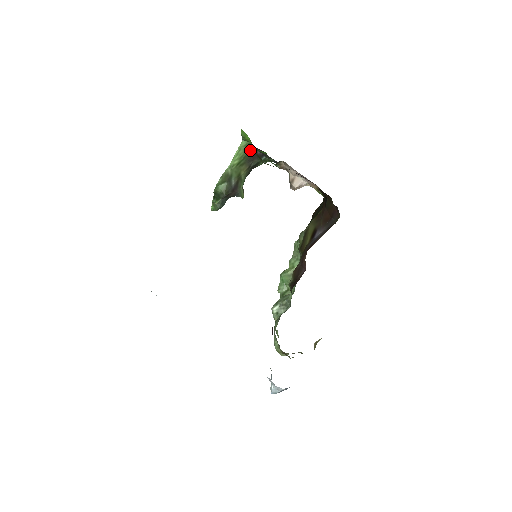
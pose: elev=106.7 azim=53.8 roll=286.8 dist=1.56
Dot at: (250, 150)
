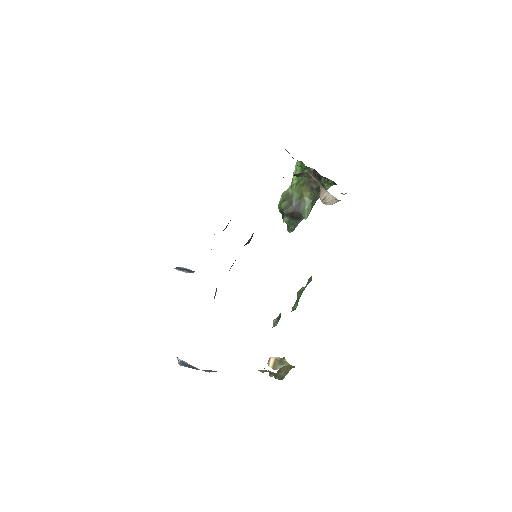
Dot at: occluded
